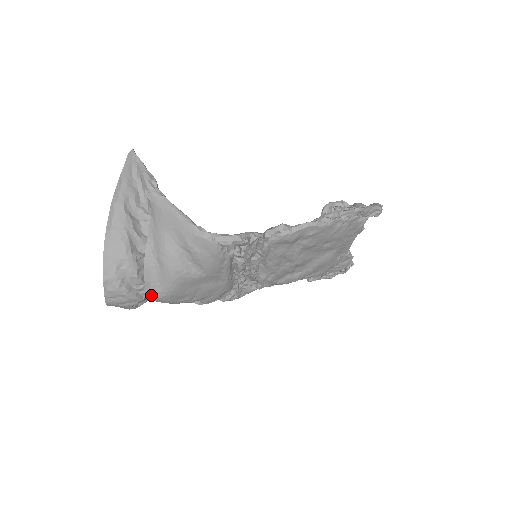
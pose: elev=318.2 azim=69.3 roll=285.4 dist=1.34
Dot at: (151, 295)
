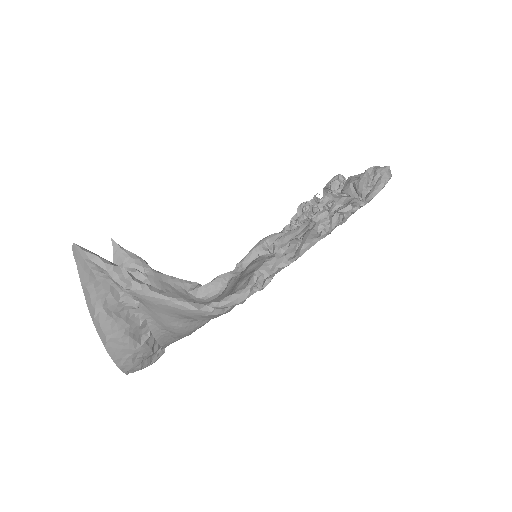
Dot at: occluded
